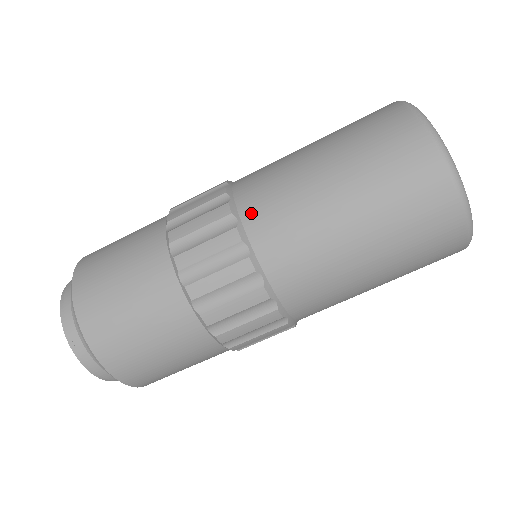
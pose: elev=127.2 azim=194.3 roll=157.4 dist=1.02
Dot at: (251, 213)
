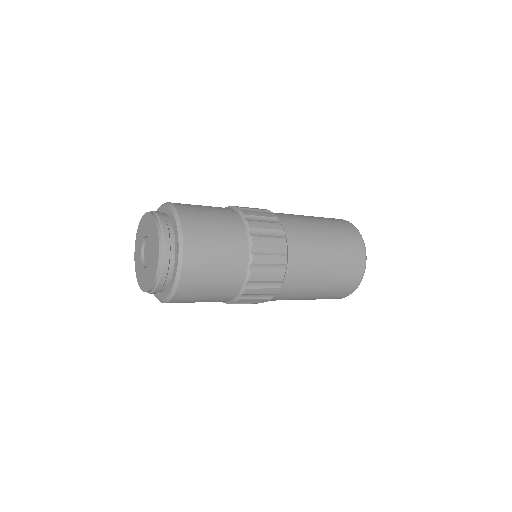
Dot at: (286, 222)
